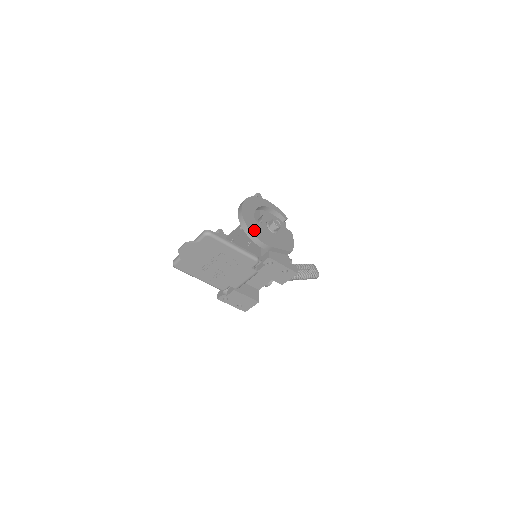
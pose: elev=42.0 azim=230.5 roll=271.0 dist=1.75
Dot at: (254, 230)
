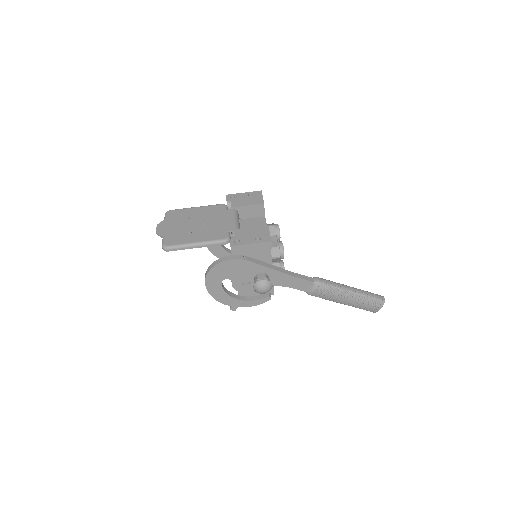
Dot at: occluded
